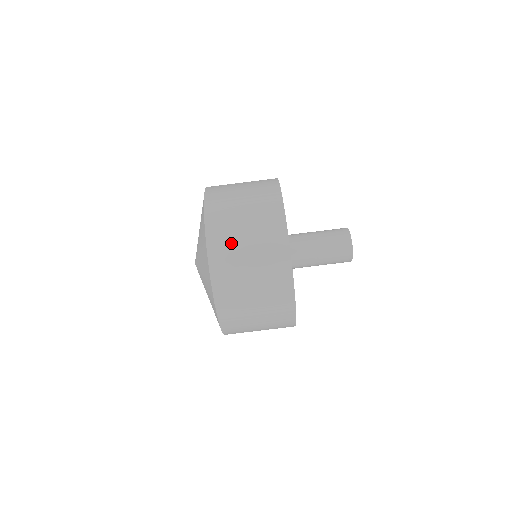
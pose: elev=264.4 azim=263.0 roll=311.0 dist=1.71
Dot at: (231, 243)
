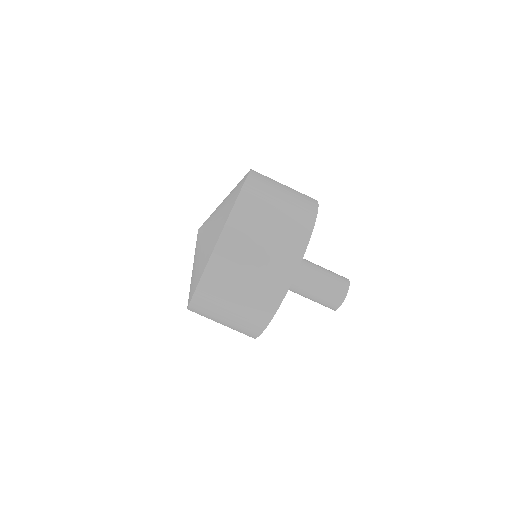
Dot at: (254, 222)
